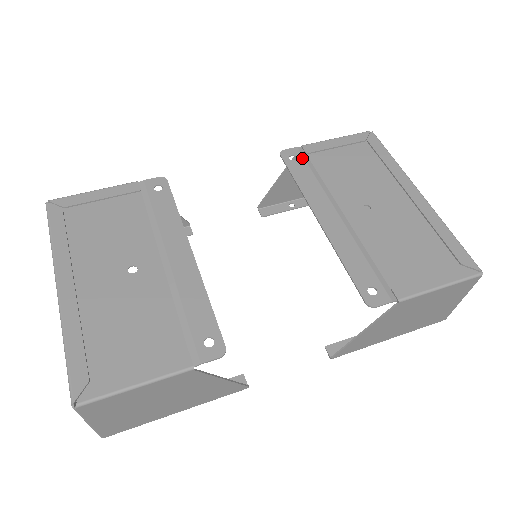
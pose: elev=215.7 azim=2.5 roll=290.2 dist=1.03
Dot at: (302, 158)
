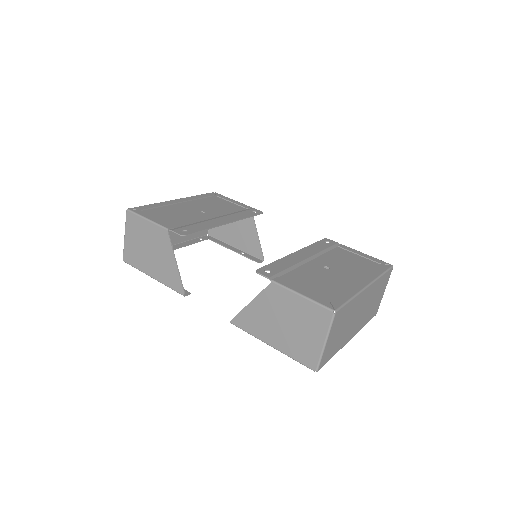
Dot at: (332, 244)
